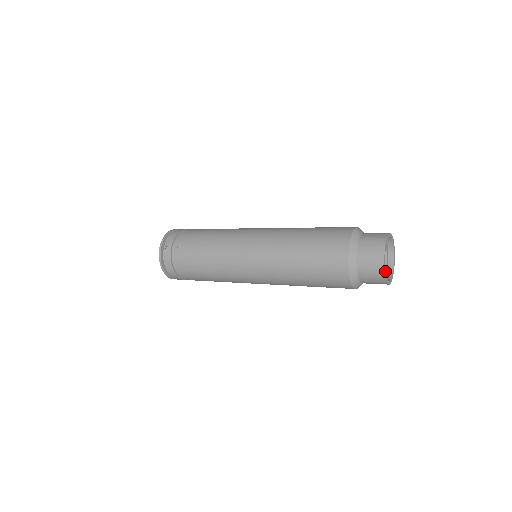
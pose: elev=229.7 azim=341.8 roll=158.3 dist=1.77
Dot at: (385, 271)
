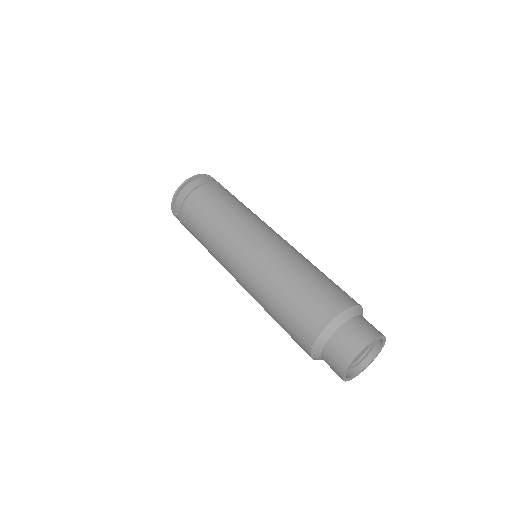
Dot at: (348, 379)
